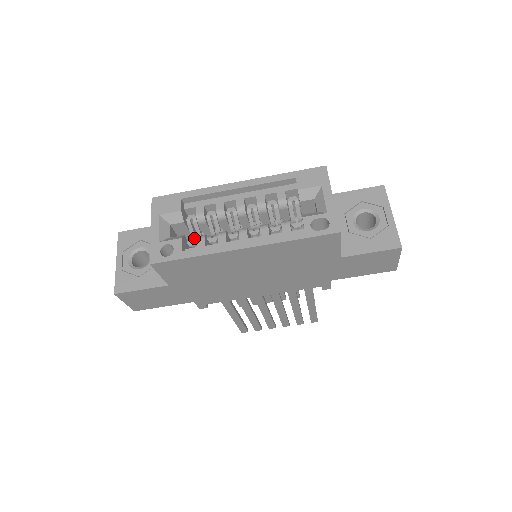
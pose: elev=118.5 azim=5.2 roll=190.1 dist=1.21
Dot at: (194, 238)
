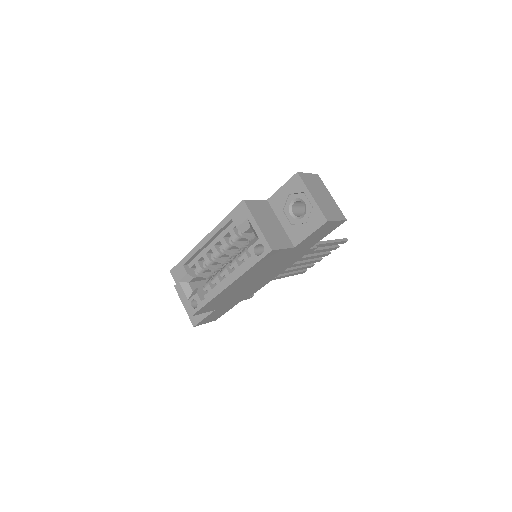
Dot at: (208, 278)
